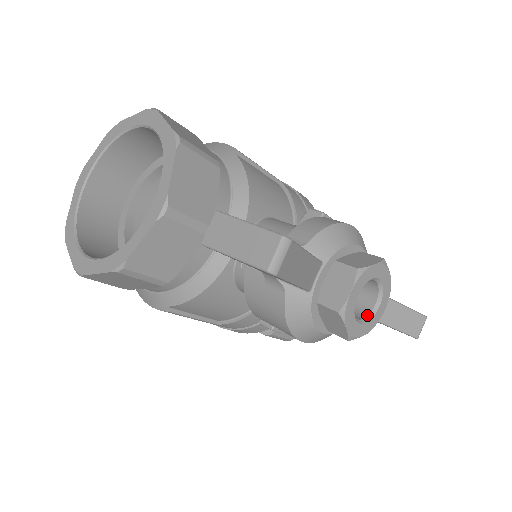
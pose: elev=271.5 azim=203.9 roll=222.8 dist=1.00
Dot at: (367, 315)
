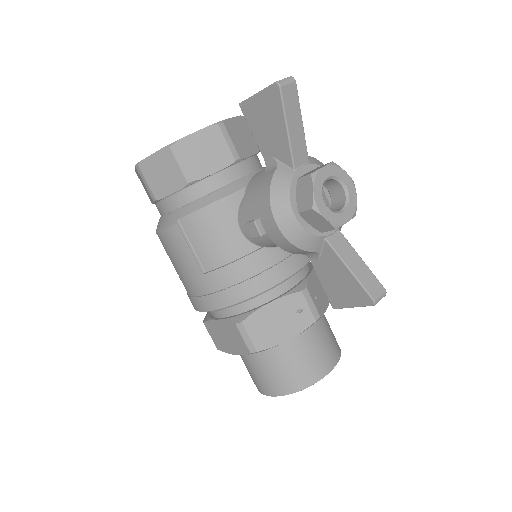
Dot at: (332, 210)
